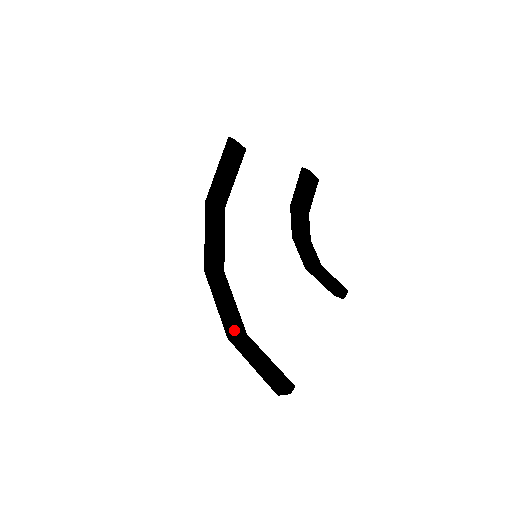
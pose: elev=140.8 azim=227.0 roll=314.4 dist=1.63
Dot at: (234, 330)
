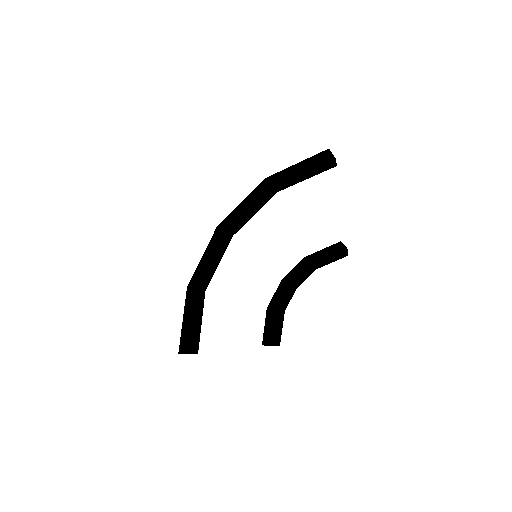
Dot at: (196, 286)
